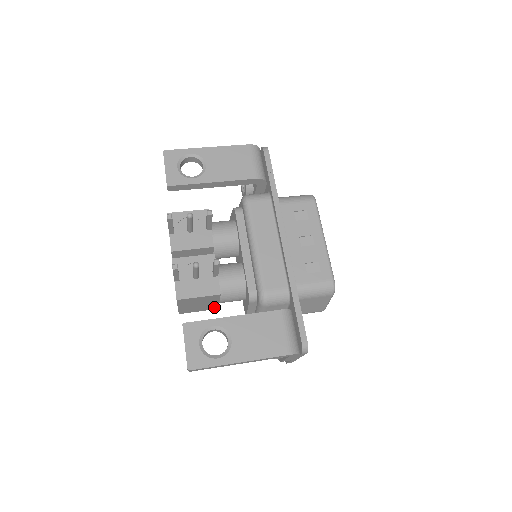
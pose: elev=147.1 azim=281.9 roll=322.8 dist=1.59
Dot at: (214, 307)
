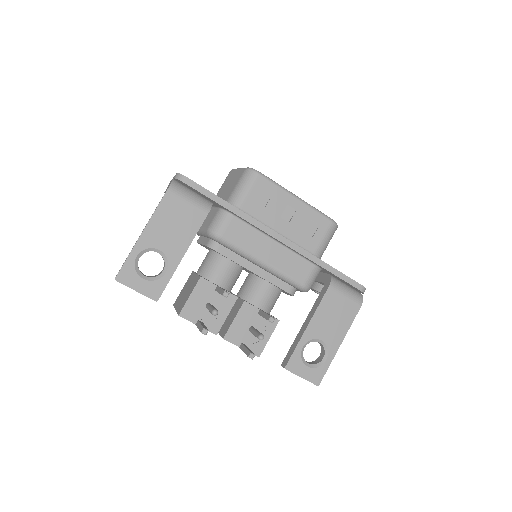
Dot at: occluded
